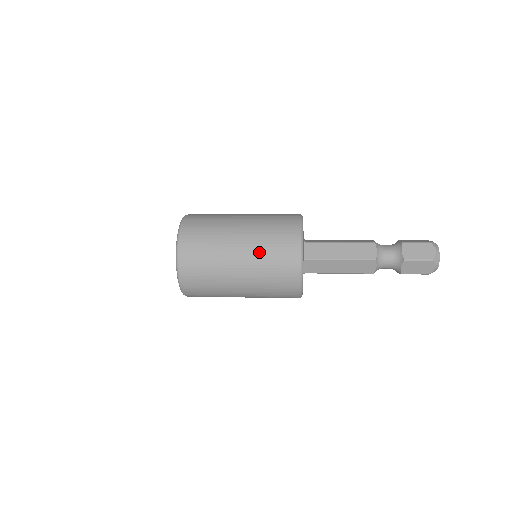
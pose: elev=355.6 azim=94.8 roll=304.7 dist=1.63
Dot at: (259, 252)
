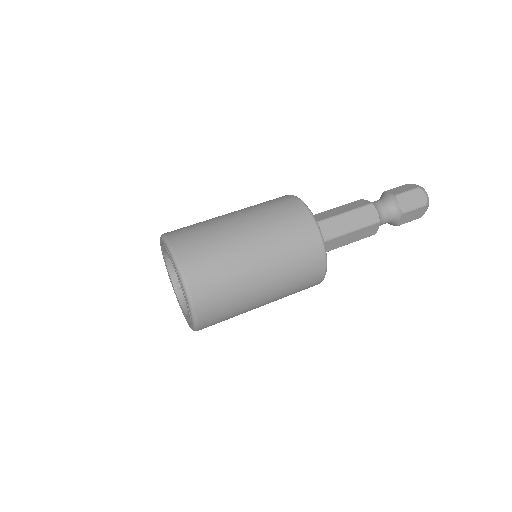
Dot at: (283, 297)
